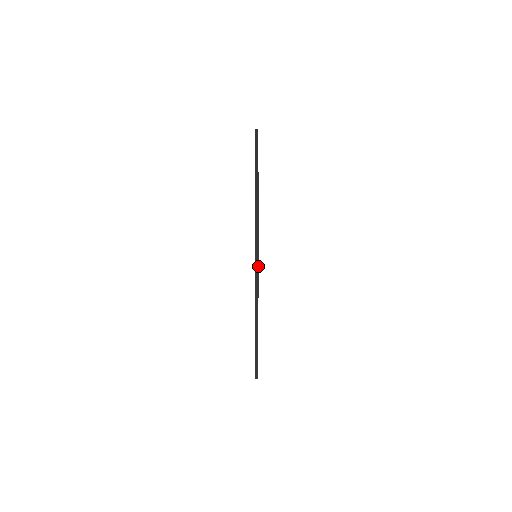
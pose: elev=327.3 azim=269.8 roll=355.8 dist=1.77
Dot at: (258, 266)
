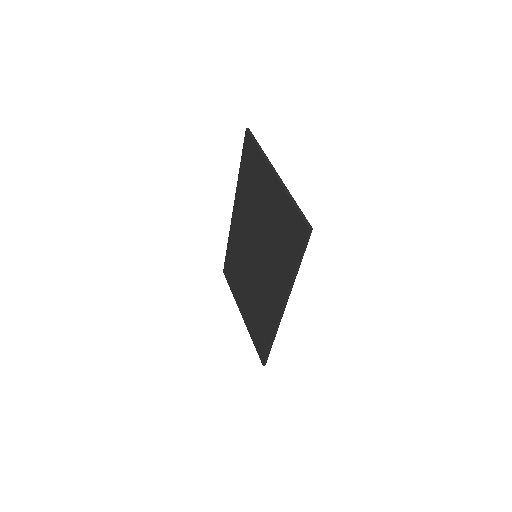
Dot at: (294, 281)
